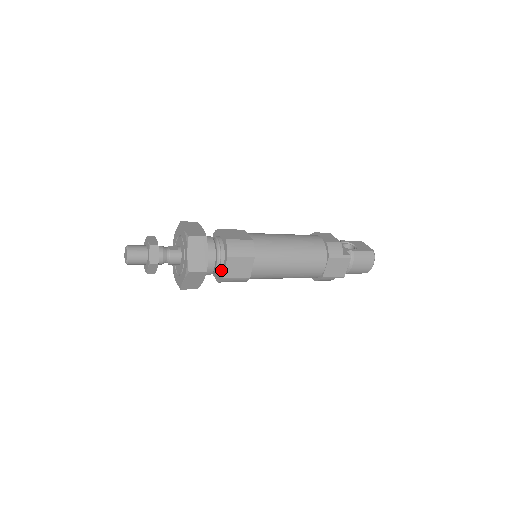
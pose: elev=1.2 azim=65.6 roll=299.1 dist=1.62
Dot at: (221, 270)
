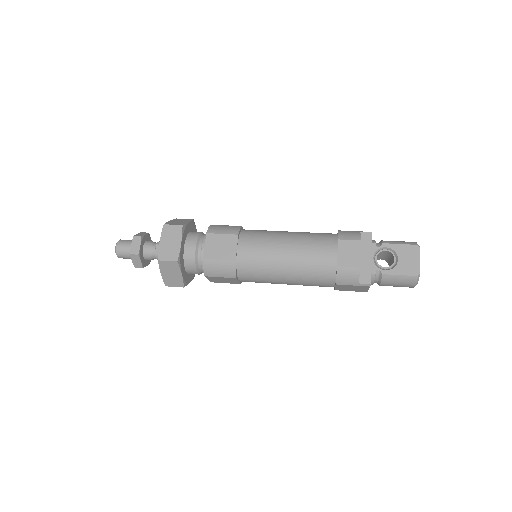
Dot at: occluded
